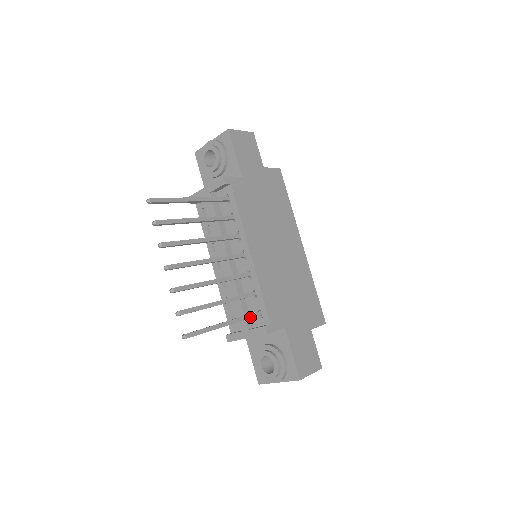
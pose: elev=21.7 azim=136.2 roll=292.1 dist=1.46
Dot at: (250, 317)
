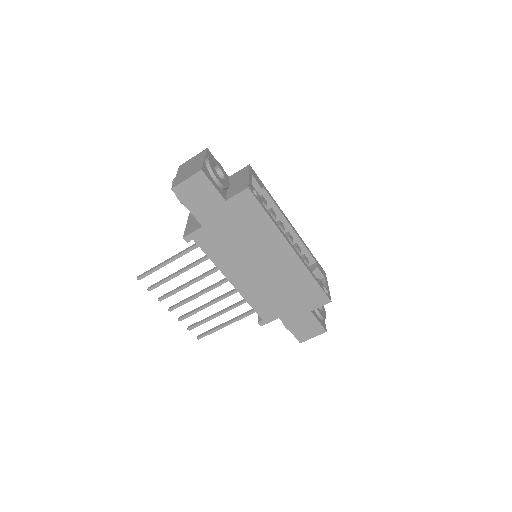
Dot at: (247, 315)
